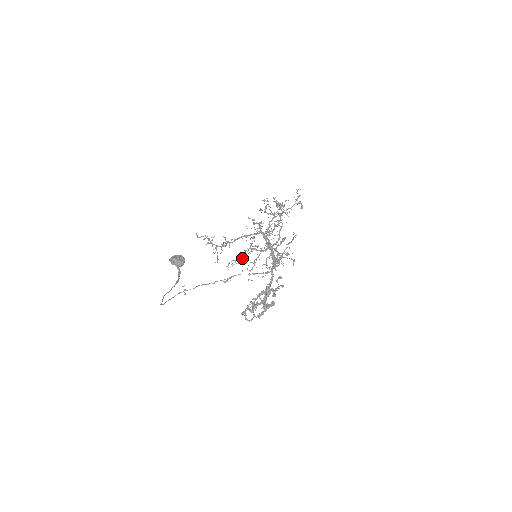
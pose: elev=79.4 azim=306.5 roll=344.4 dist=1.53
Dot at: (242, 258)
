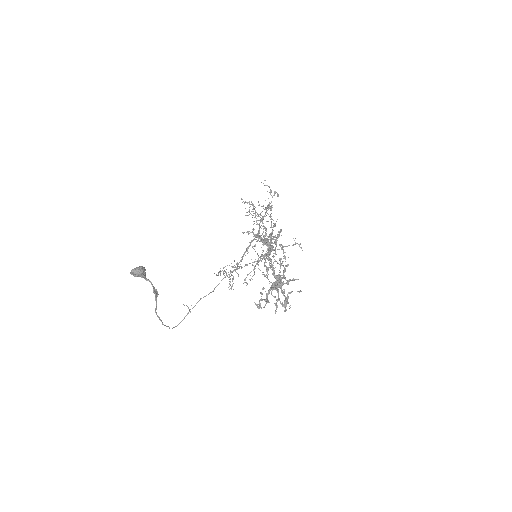
Dot at: (254, 269)
